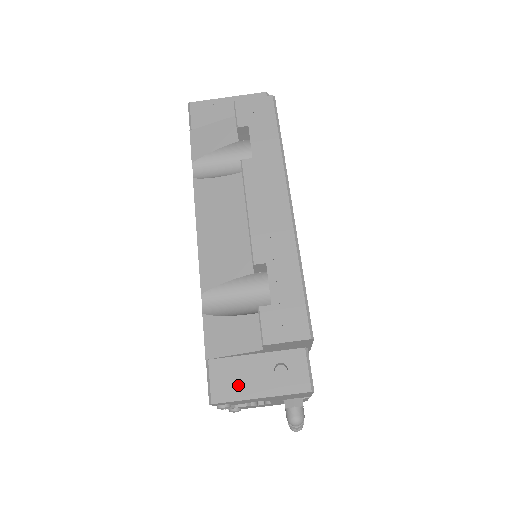
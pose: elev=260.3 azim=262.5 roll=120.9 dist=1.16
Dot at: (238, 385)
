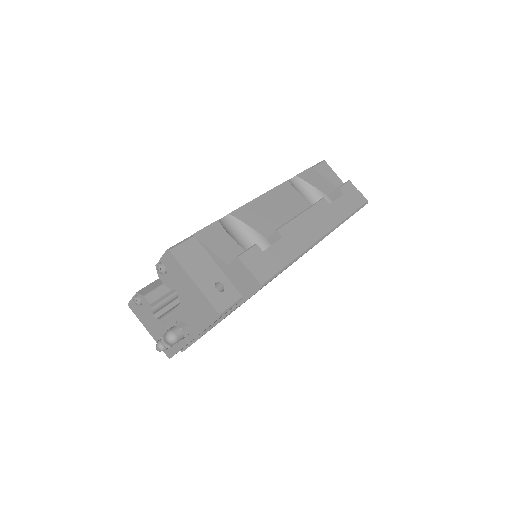
Dot at: (192, 263)
